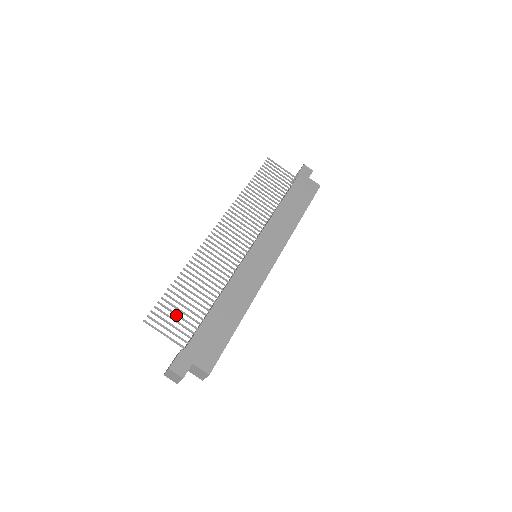
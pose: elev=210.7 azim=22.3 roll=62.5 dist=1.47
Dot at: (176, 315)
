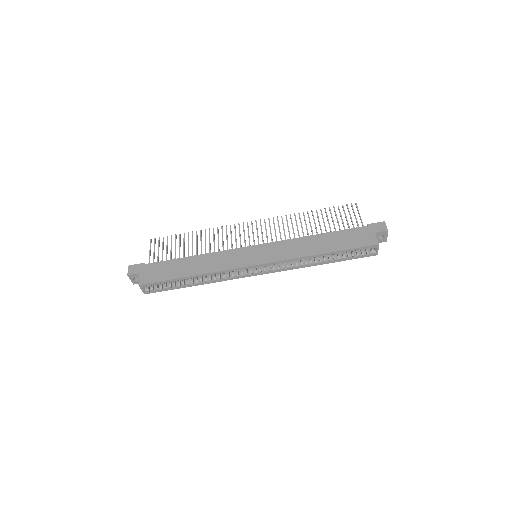
Dot at: (167, 248)
